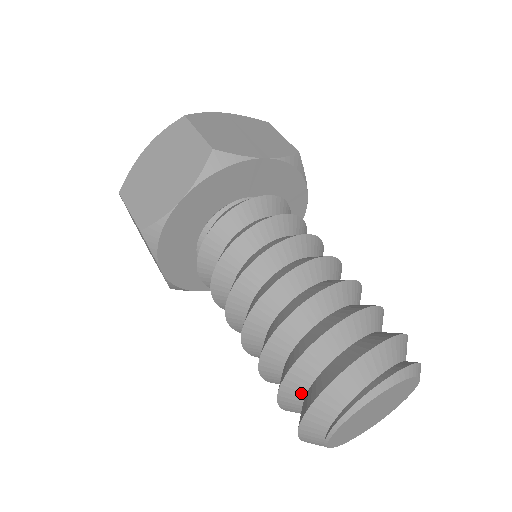
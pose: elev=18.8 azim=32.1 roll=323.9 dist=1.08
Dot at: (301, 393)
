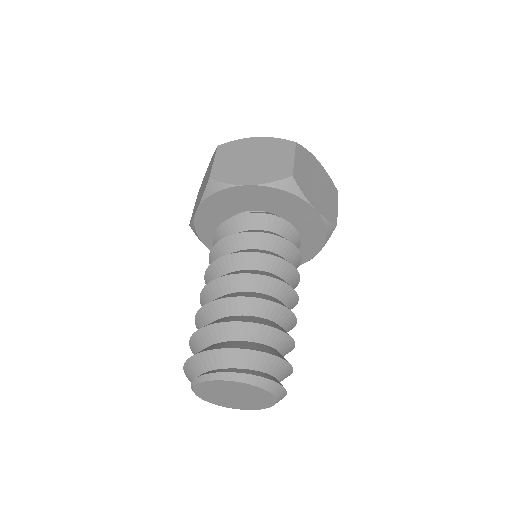
Dot at: occluded
